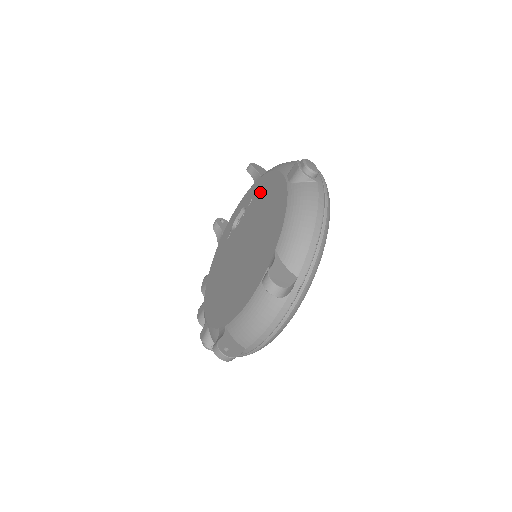
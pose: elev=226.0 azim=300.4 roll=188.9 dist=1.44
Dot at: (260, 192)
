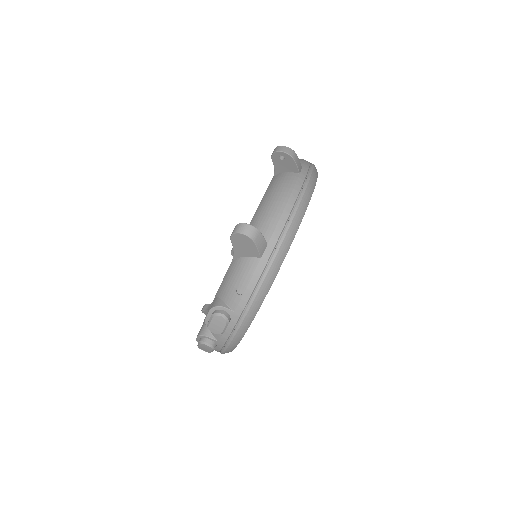
Dot at: occluded
